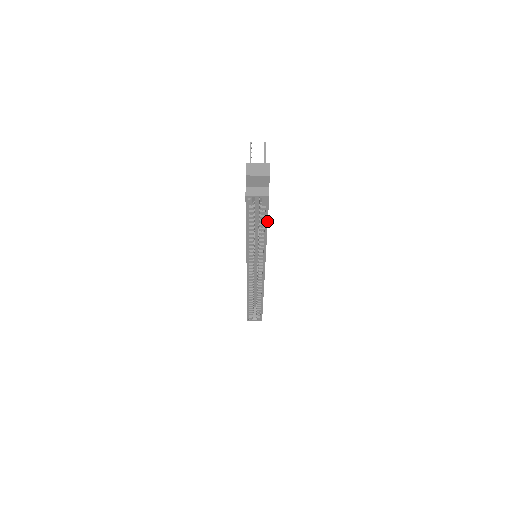
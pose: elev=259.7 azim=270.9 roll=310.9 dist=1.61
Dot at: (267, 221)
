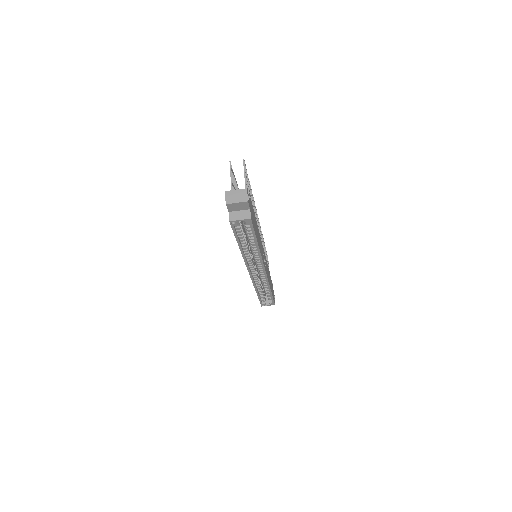
Dot at: (255, 236)
